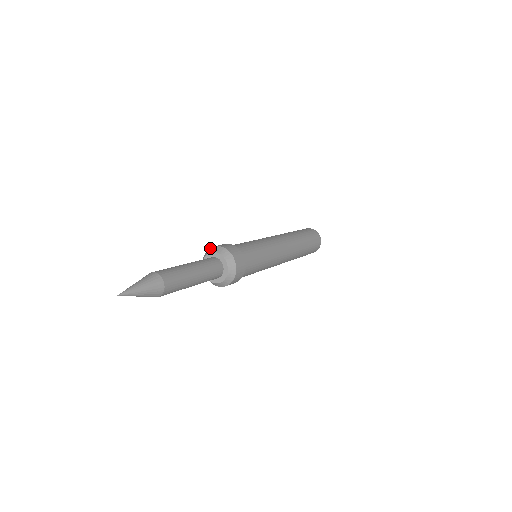
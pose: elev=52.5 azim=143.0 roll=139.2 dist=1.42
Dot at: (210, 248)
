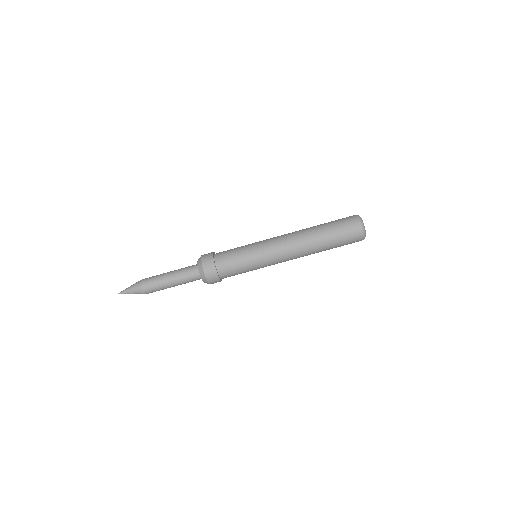
Dot at: occluded
